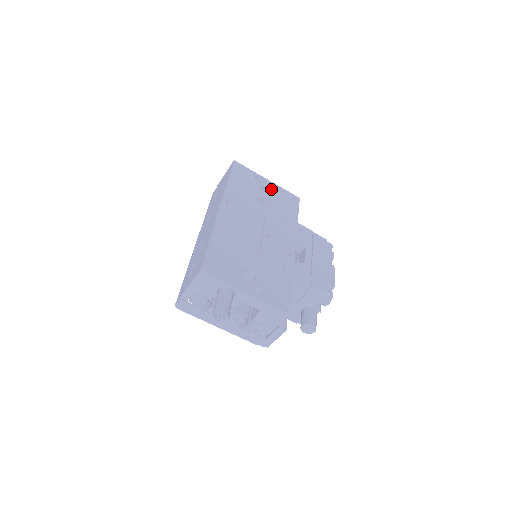
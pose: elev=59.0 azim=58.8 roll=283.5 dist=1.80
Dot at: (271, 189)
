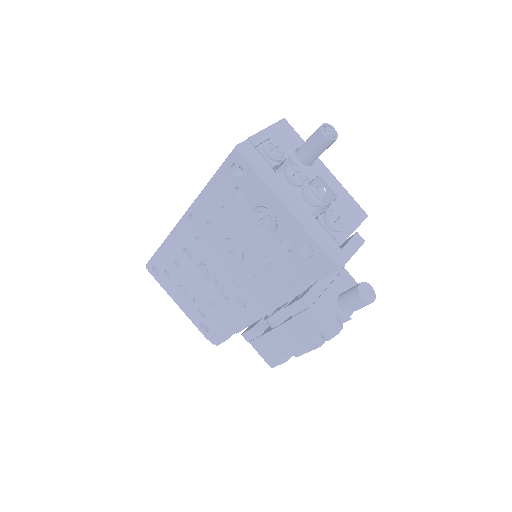
Dot at: occluded
